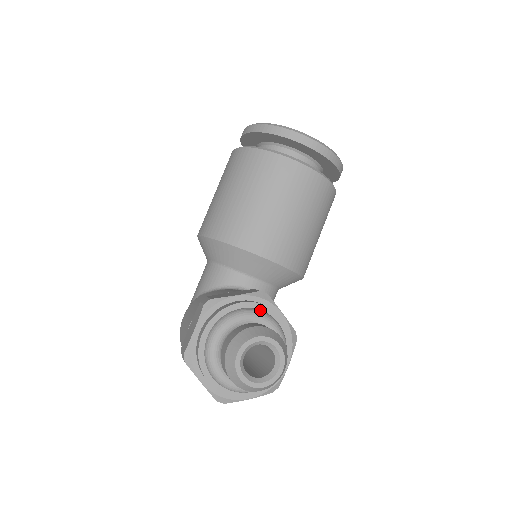
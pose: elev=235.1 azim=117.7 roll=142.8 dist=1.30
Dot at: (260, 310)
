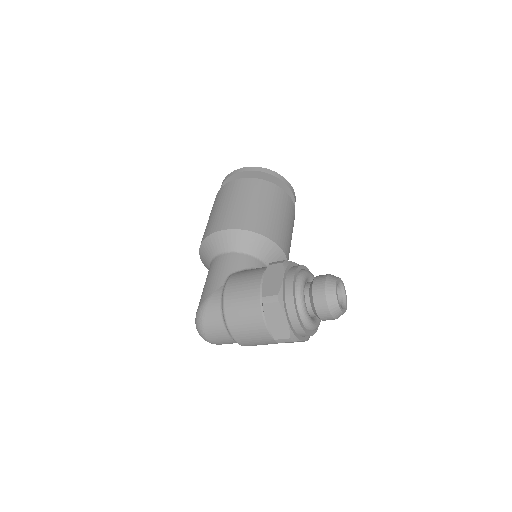
Dot at: occluded
